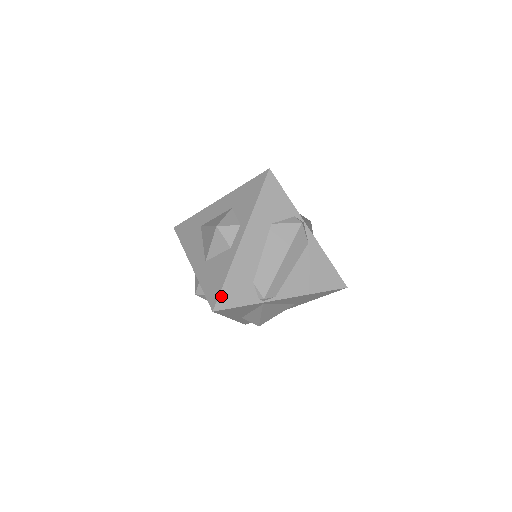
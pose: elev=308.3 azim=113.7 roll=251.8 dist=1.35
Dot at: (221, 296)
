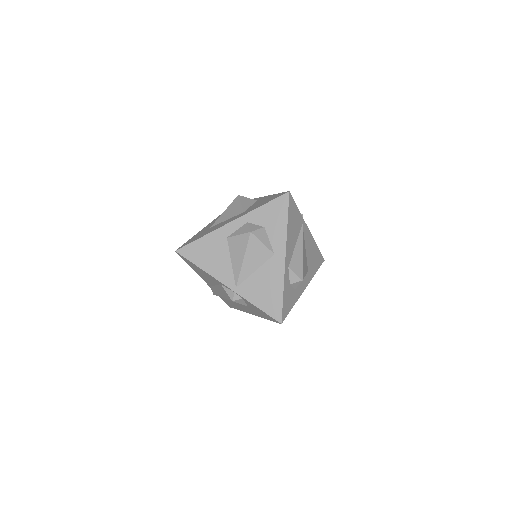
Dot at: occluded
